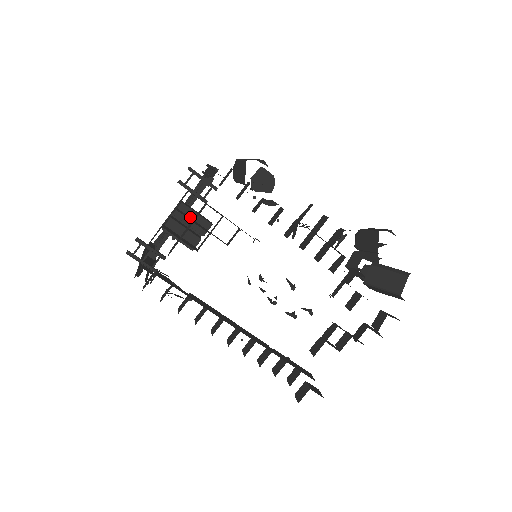
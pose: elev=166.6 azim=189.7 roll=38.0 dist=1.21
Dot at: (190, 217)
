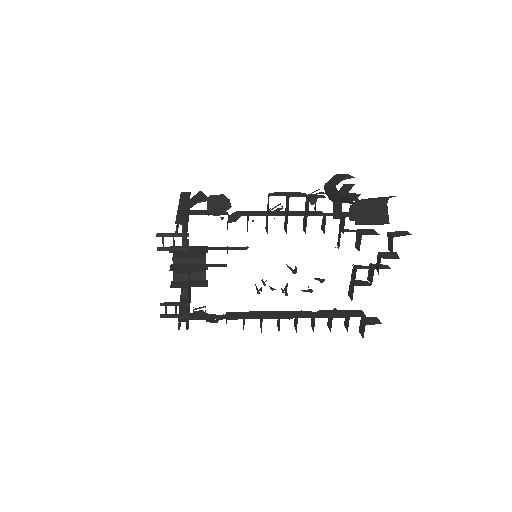
Dot at: (186, 263)
